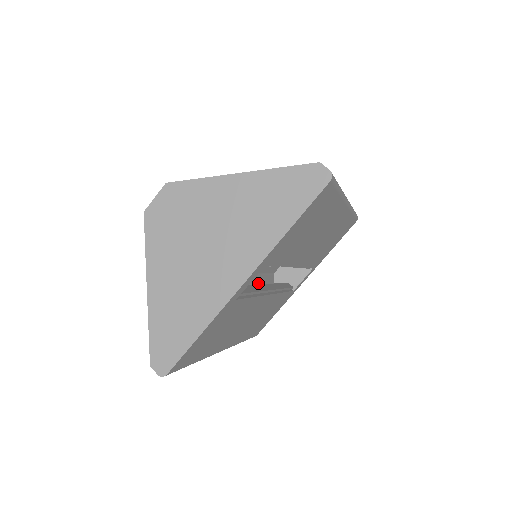
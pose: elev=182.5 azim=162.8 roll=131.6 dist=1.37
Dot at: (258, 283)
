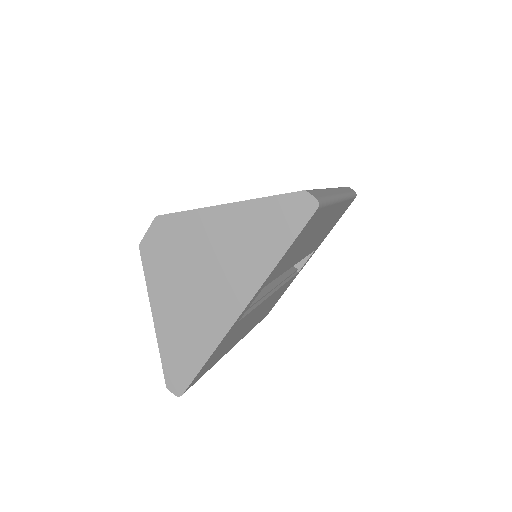
Dot at: occluded
